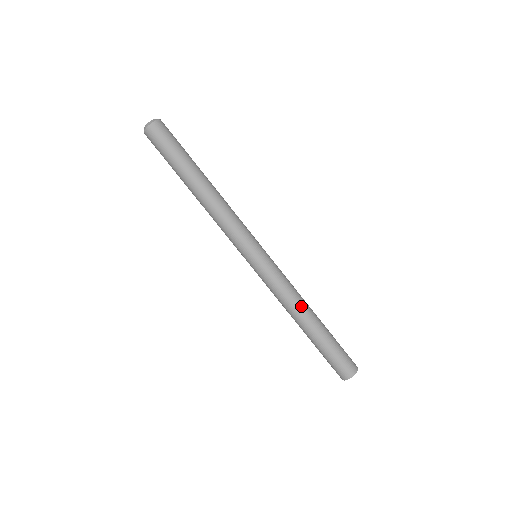
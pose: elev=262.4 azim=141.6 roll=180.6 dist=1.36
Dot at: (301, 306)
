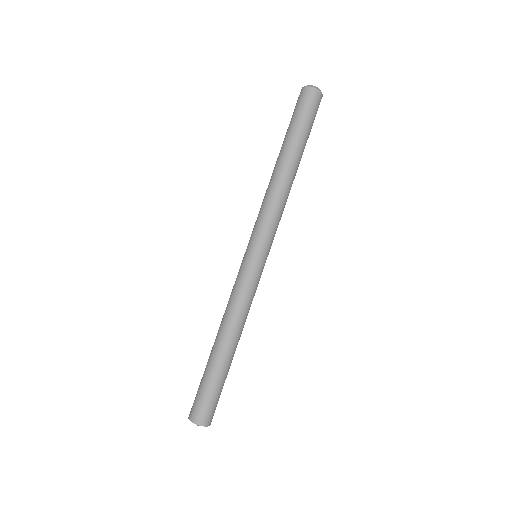
Dot at: (241, 329)
